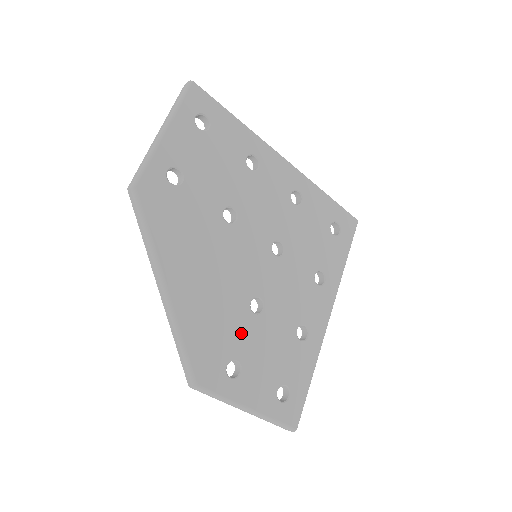
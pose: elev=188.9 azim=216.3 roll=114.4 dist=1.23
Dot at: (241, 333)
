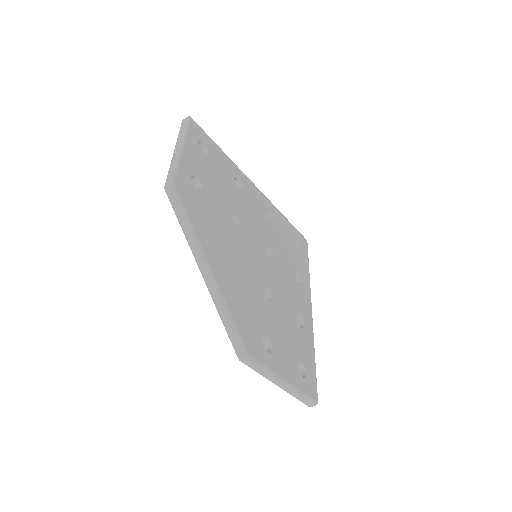
Dot at: (265, 315)
